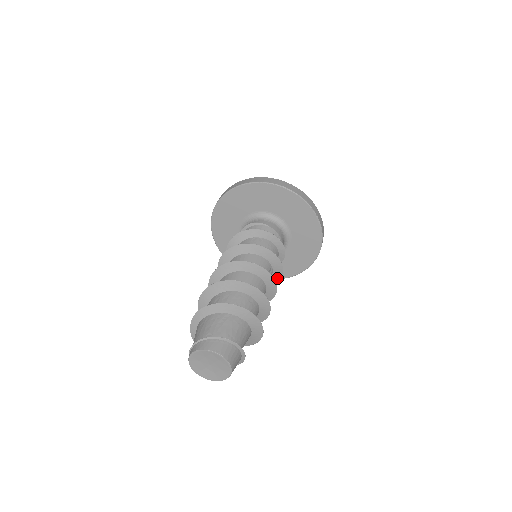
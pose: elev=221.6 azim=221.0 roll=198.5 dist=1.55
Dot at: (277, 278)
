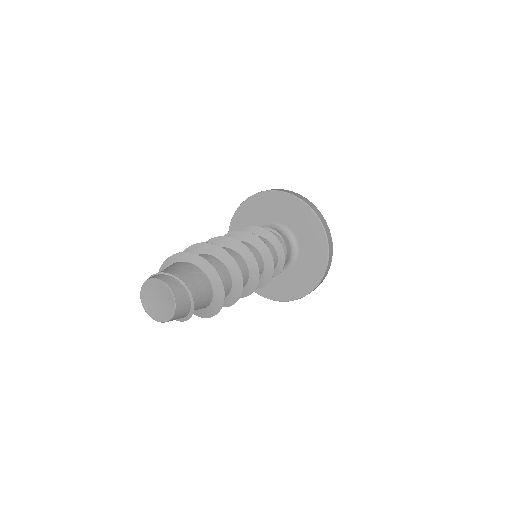
Dot at: (259, 285)
